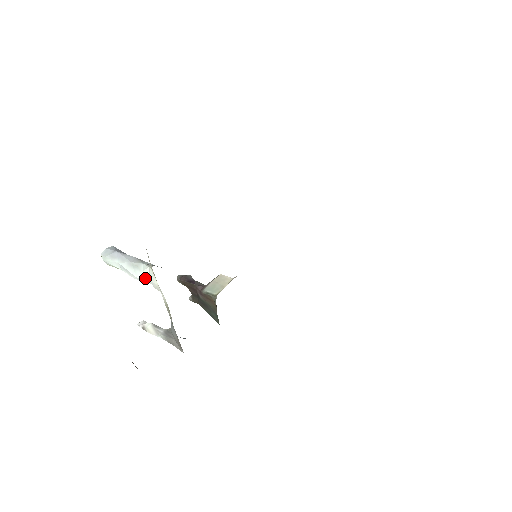
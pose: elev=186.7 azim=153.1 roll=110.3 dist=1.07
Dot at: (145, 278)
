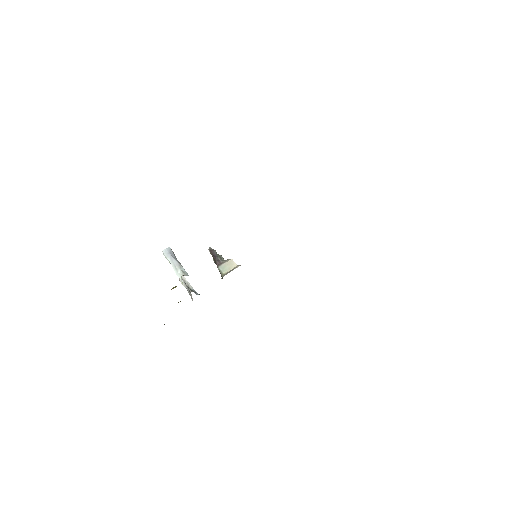
Dot at: (179, 277)
